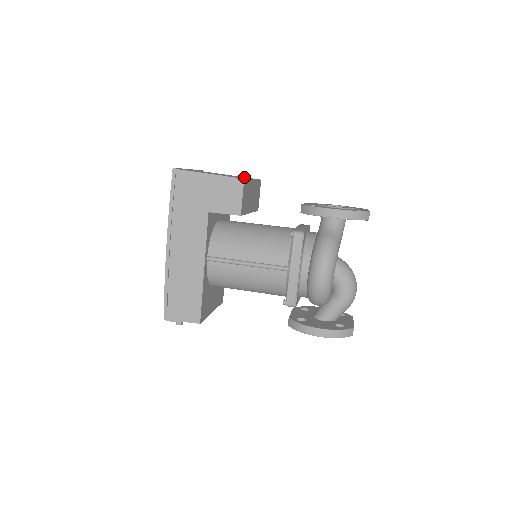
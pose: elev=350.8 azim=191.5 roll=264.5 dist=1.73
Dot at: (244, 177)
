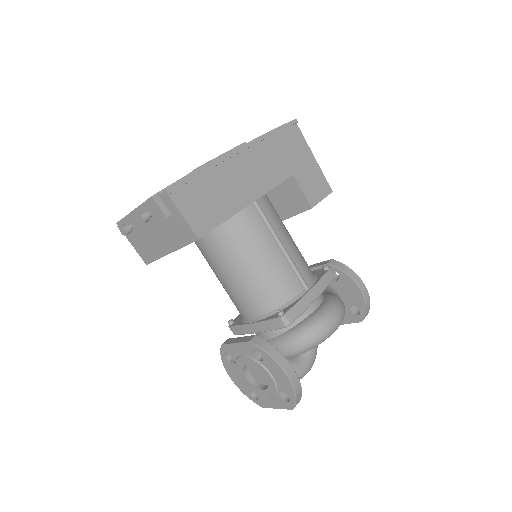
Dot at: occluded
